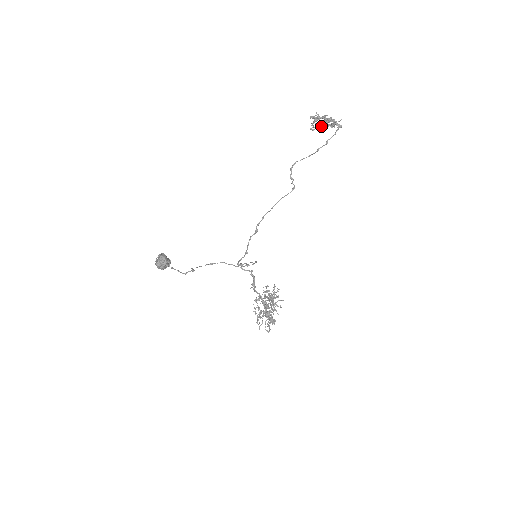
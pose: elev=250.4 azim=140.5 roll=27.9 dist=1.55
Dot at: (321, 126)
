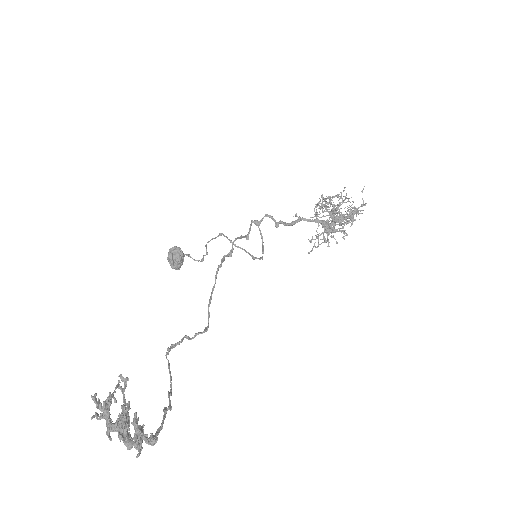
Dot at: (126, 409)
